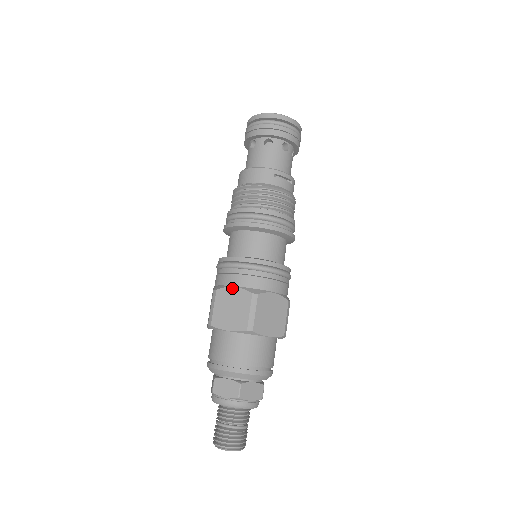
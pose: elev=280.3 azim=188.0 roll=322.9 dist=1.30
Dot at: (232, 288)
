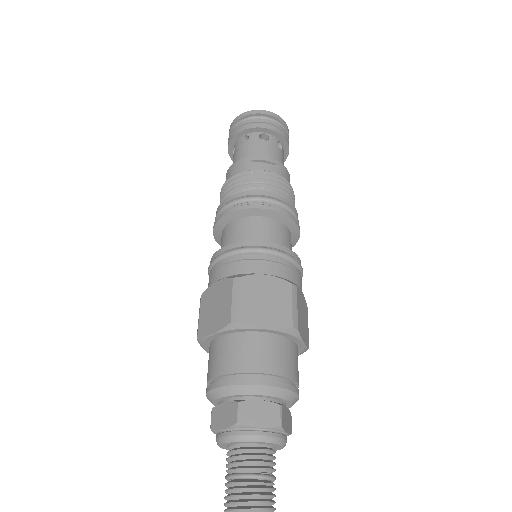
Dot at: (214, 284)
